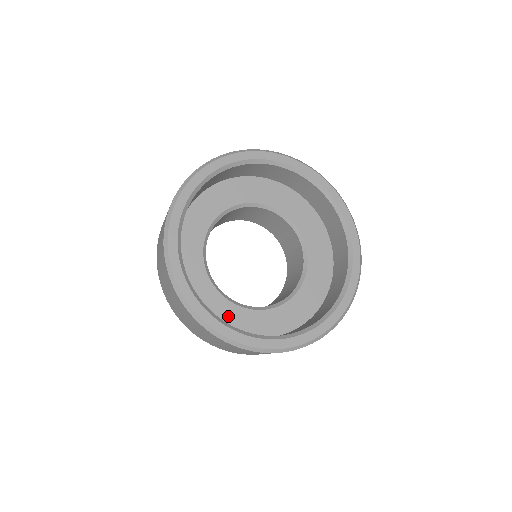
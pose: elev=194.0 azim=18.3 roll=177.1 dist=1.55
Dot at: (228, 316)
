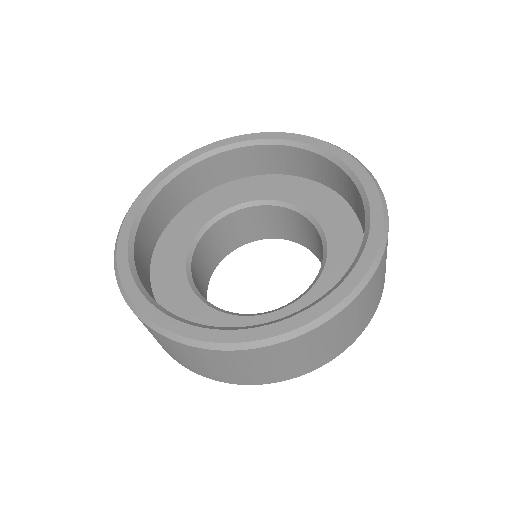
Dot at: (184, 309)
